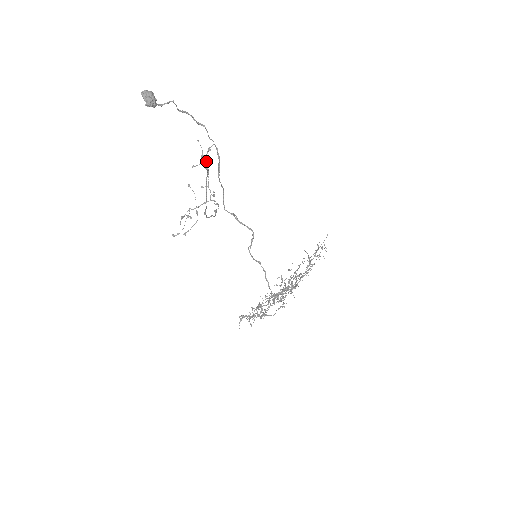
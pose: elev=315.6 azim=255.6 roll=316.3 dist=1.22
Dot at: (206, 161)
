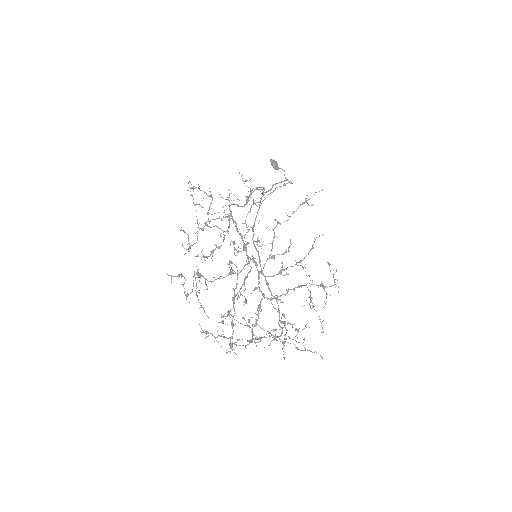
Dot at: occluded
